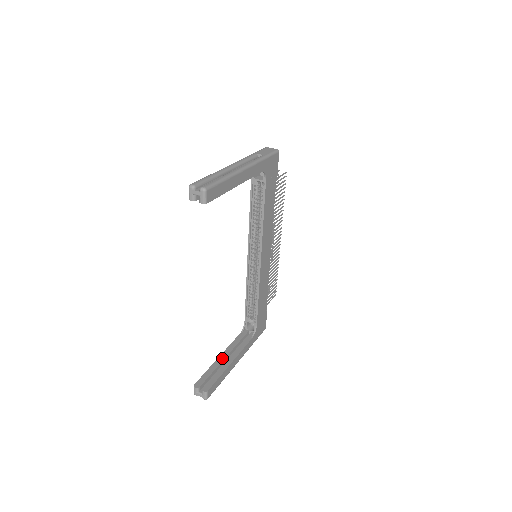
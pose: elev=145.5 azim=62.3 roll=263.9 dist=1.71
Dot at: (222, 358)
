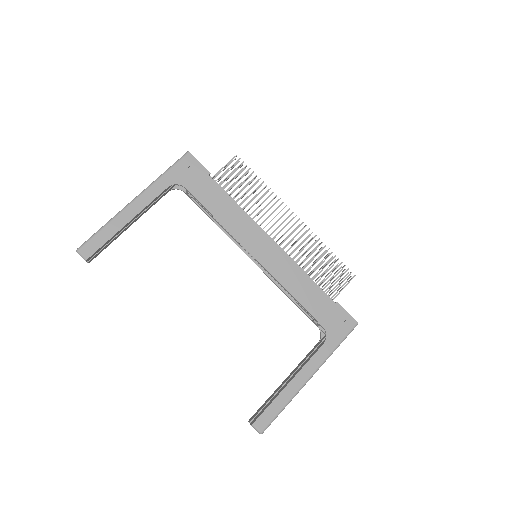
Dot at: (286, 380)
